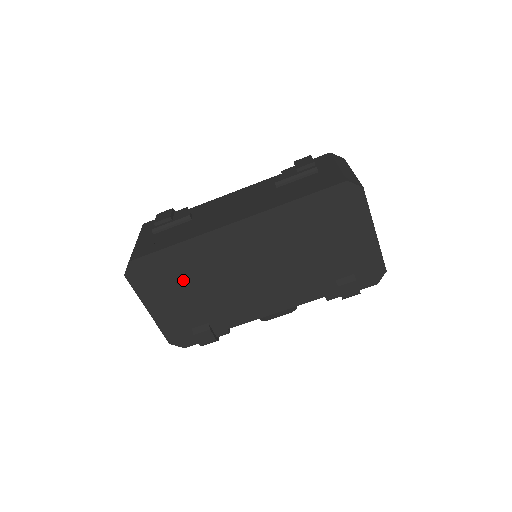
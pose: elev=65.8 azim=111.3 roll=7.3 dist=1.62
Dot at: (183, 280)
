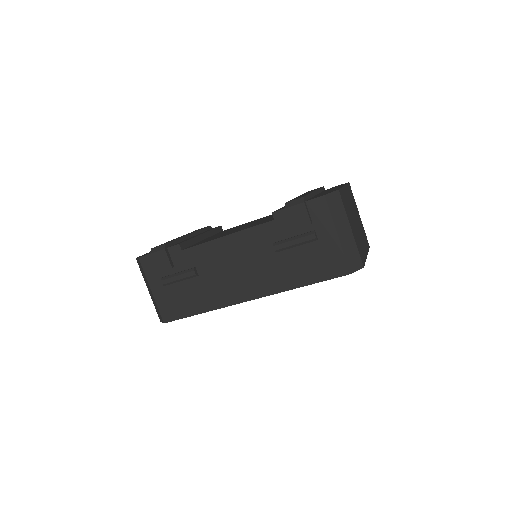
Dot at: occluded
